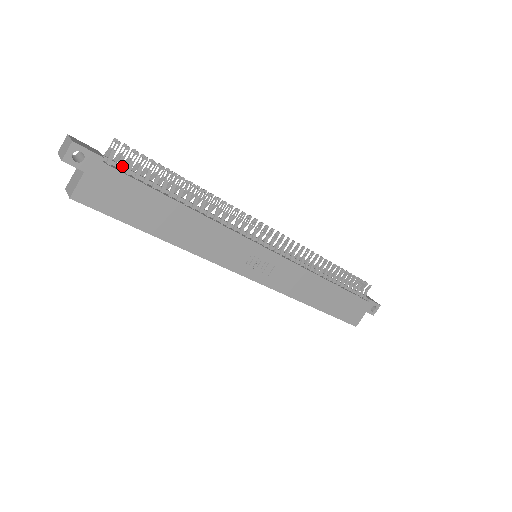
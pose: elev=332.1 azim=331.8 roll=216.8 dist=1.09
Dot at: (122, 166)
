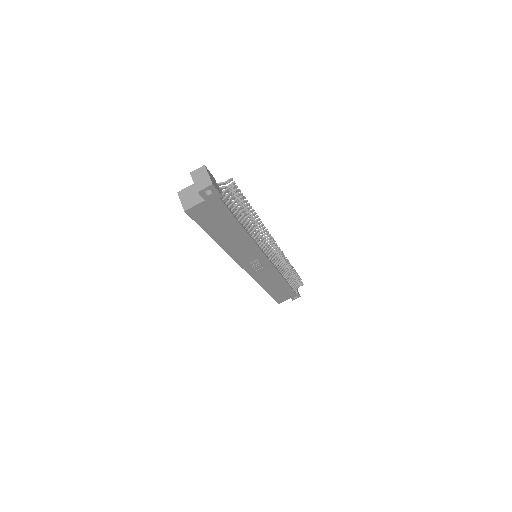
Dot at: (225, 197)
